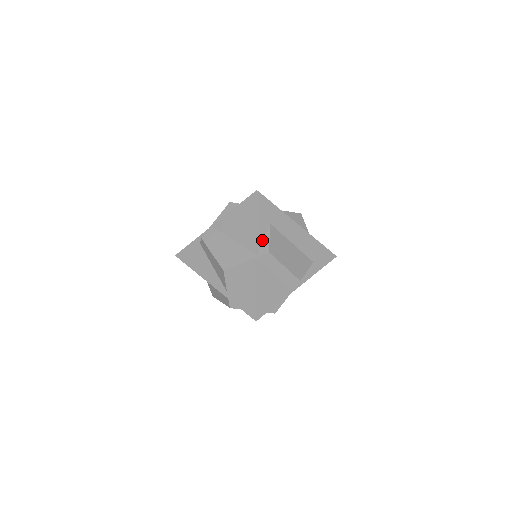
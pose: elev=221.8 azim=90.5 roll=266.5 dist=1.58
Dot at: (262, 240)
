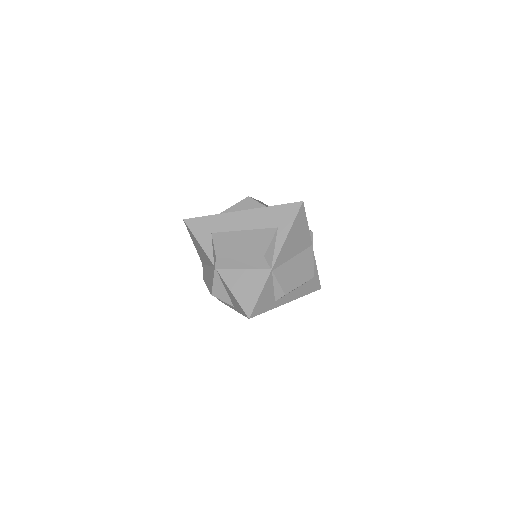
Dot at: (212, 251)
